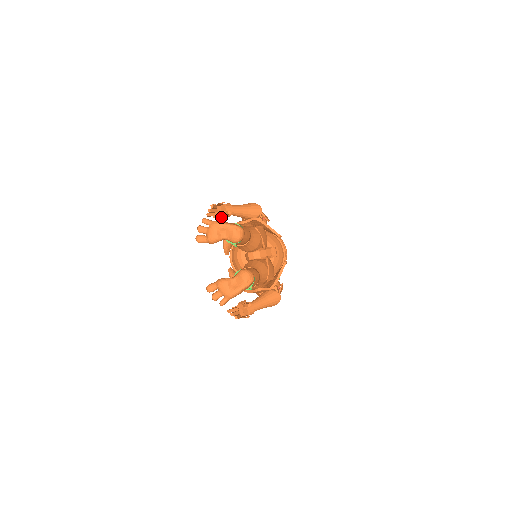
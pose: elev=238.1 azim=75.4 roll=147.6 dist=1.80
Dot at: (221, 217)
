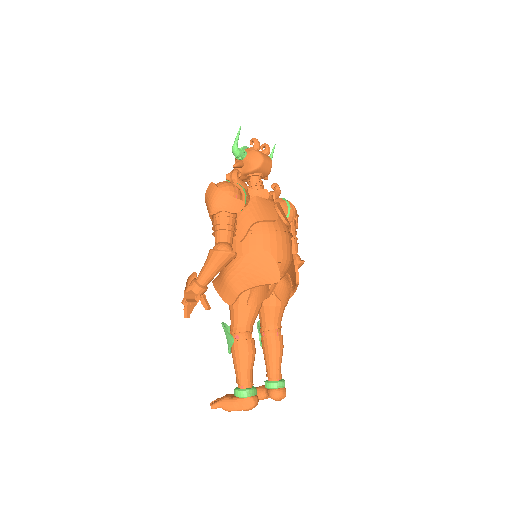
Dot at: occluded
